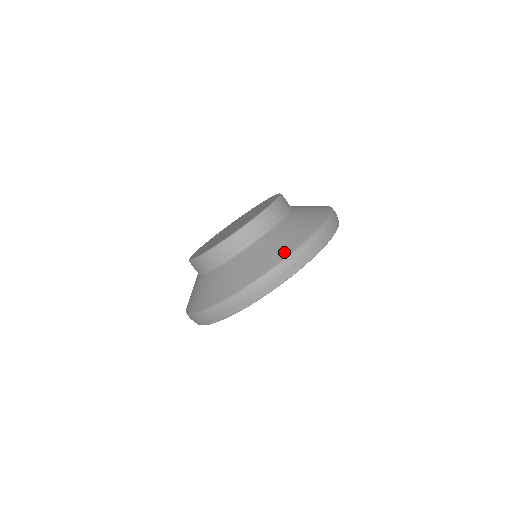
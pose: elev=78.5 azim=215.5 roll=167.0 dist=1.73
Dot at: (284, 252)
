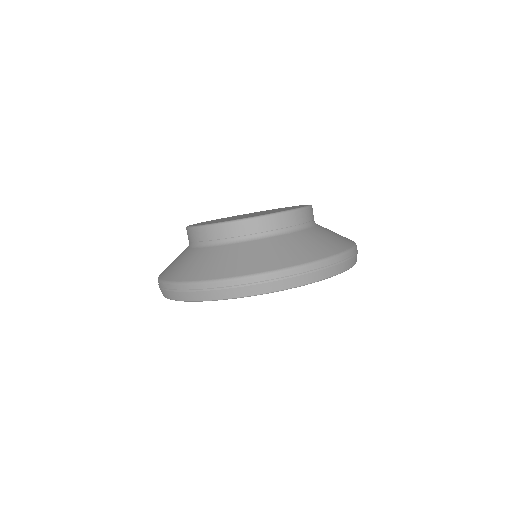
Dot at: (310, 256)
